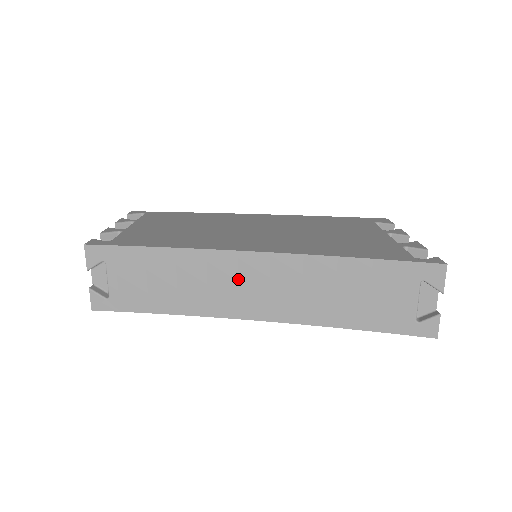
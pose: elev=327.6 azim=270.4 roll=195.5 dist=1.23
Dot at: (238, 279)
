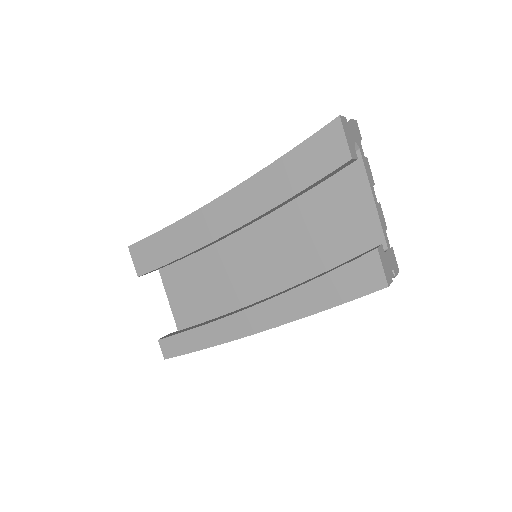
Dot at: occluded
